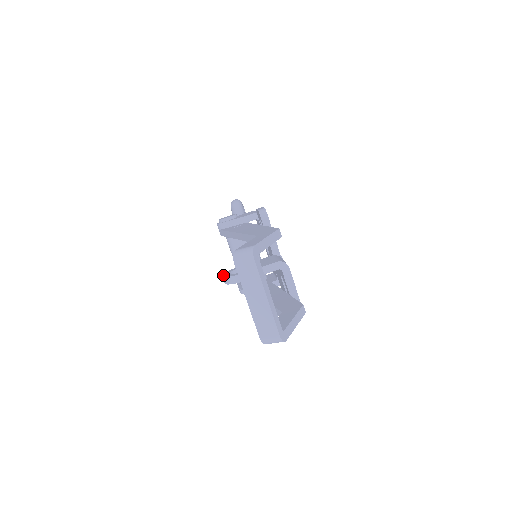
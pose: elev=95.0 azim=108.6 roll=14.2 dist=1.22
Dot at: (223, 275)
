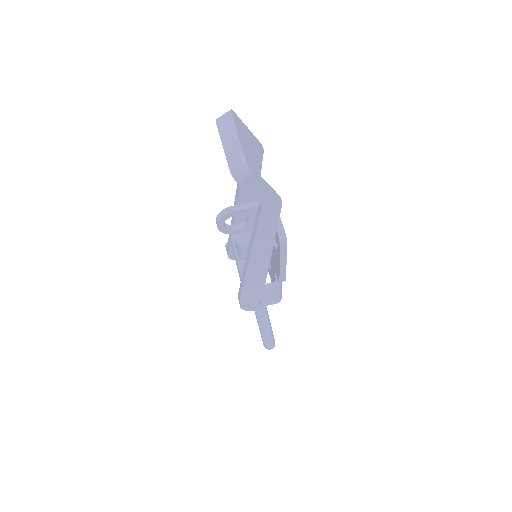
Dot at: occluded
